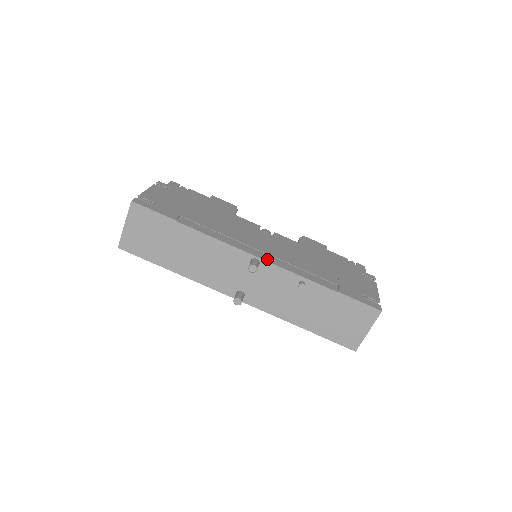
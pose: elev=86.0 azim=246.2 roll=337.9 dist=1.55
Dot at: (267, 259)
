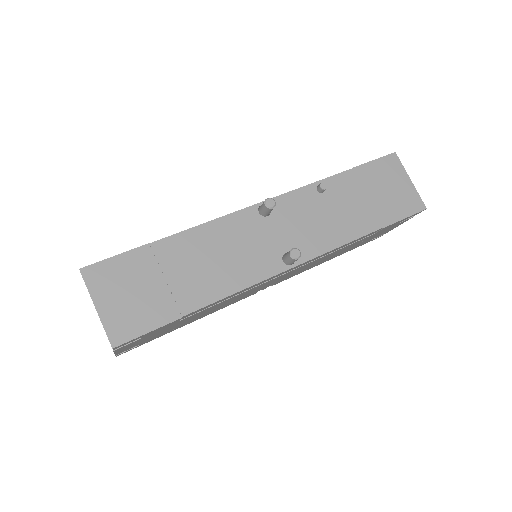
Dot at: occluded
